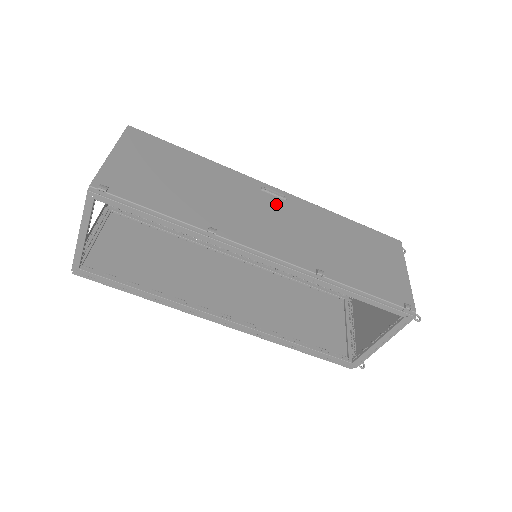
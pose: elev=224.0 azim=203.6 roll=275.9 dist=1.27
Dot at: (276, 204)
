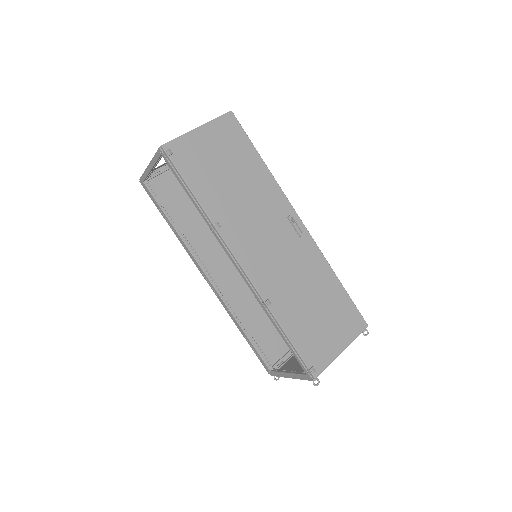
Dot at: (288, 235)
